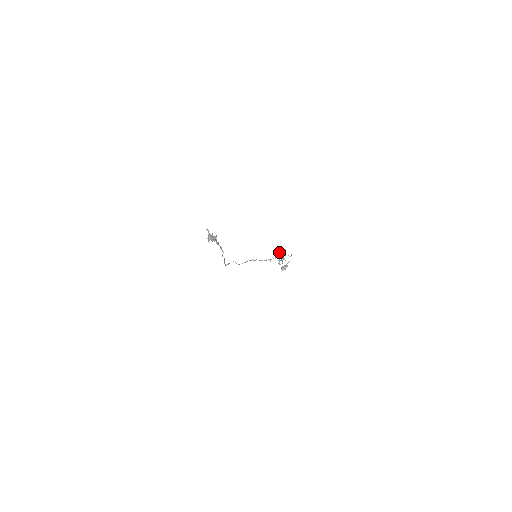
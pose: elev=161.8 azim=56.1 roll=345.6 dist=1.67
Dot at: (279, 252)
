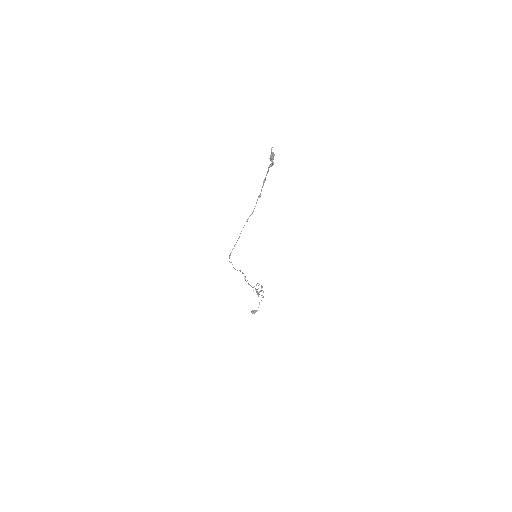
Dot at: (258, 283)
